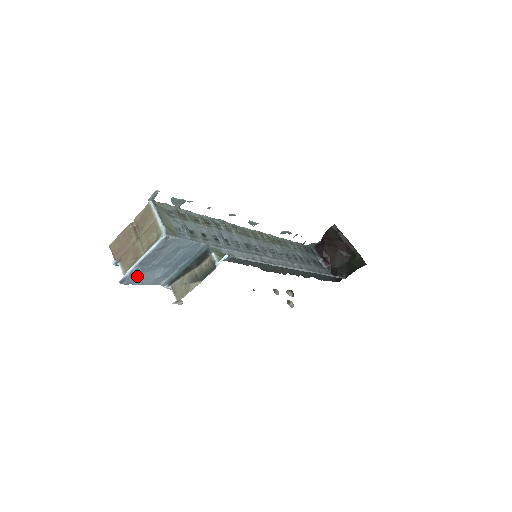
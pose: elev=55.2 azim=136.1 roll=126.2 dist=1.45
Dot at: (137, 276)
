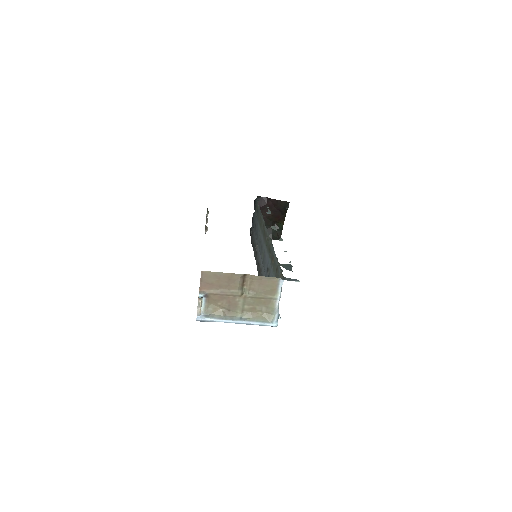
Dot at: occluded
